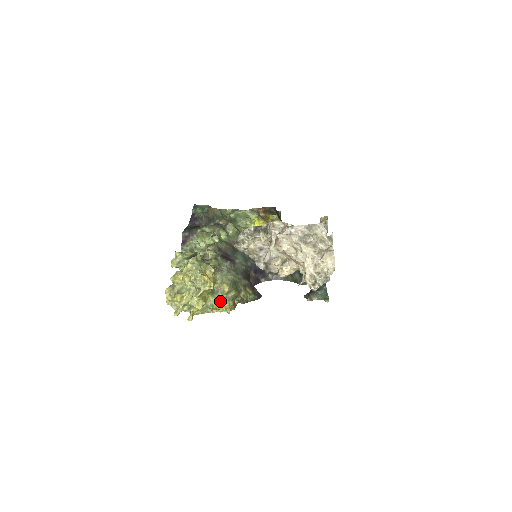
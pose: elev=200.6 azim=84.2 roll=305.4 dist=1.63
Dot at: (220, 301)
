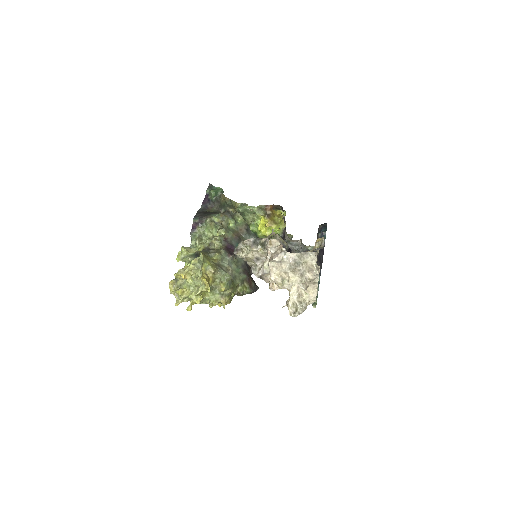
Dot at: (217, 296)
